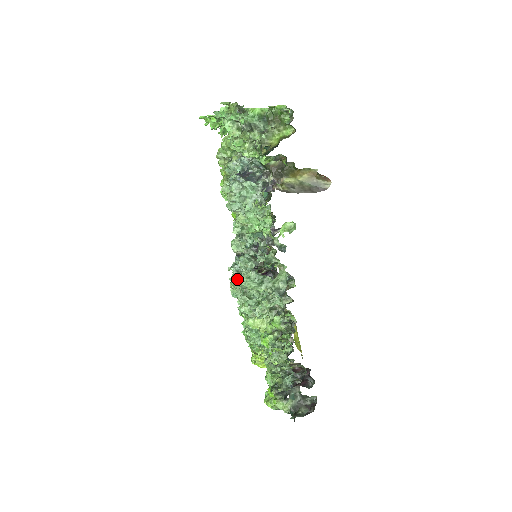
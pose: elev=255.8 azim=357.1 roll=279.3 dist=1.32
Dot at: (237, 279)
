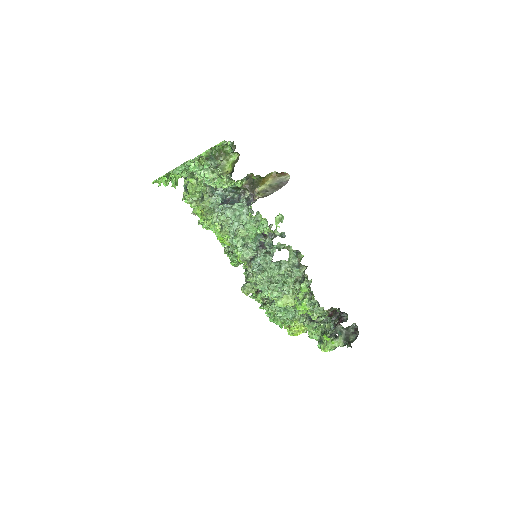
Dot at: (263, 275)
